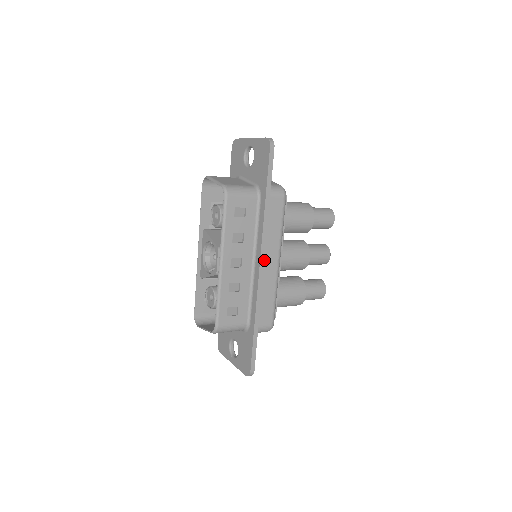
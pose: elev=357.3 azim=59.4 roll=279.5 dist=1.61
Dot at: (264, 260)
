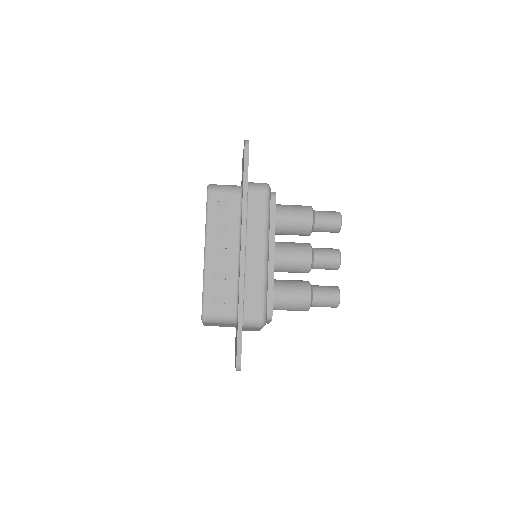
Dot at: (248, 250)
